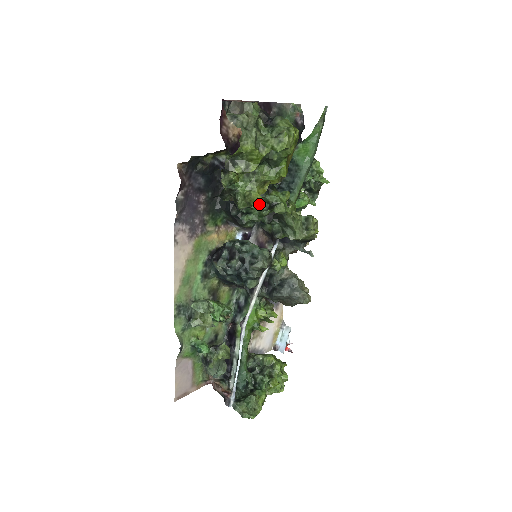
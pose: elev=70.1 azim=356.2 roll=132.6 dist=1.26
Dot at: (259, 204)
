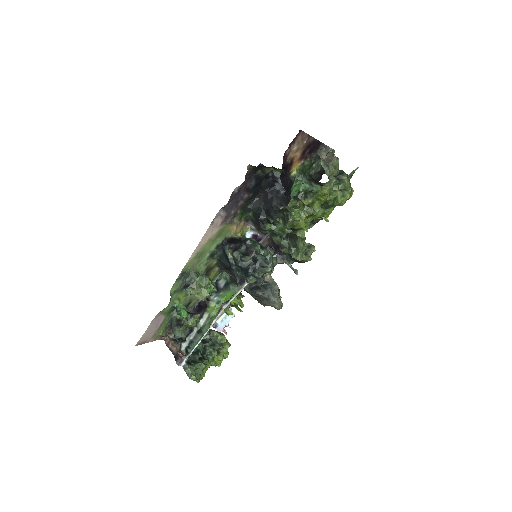
Dot at: occluded
